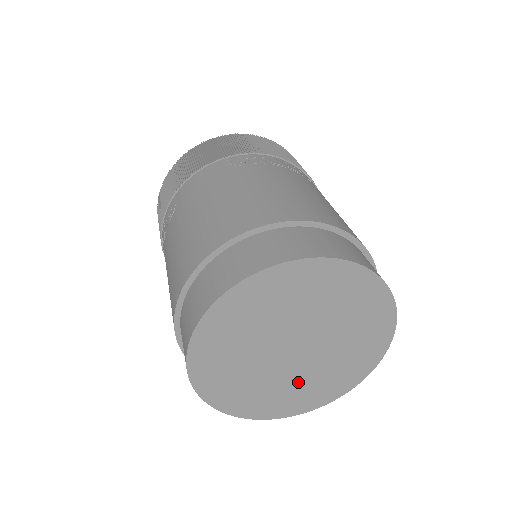
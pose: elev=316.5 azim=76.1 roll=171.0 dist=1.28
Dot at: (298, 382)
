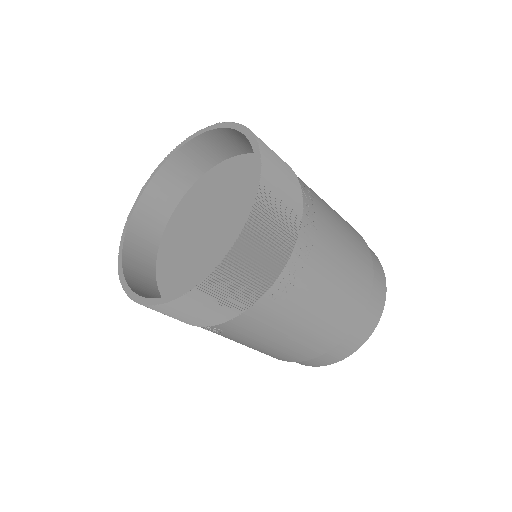
Dot at: occluded
